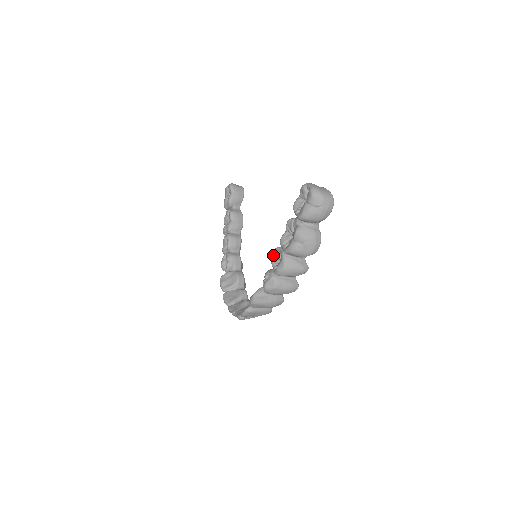
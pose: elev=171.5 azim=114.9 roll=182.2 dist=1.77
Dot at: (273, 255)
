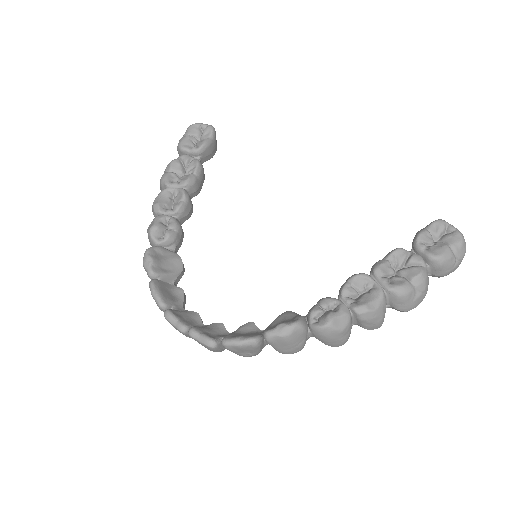
Dot at: (353, 280)
